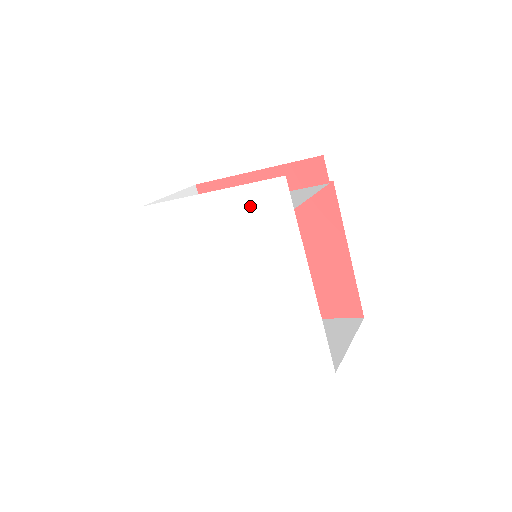
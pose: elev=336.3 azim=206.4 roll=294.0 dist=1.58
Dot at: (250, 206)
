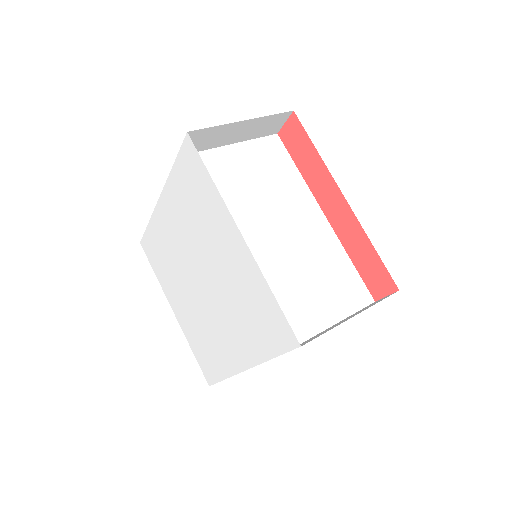
Dot at: (259, 298)
